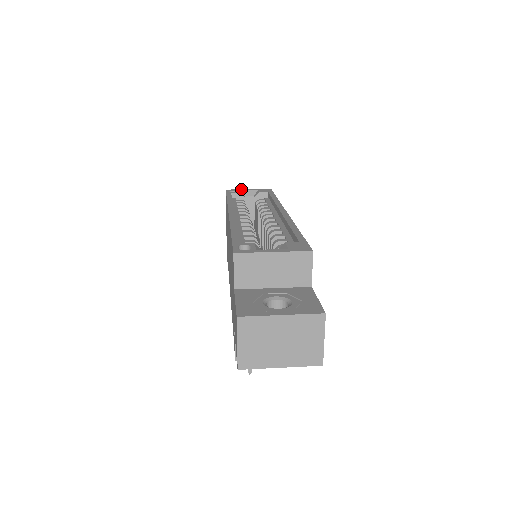
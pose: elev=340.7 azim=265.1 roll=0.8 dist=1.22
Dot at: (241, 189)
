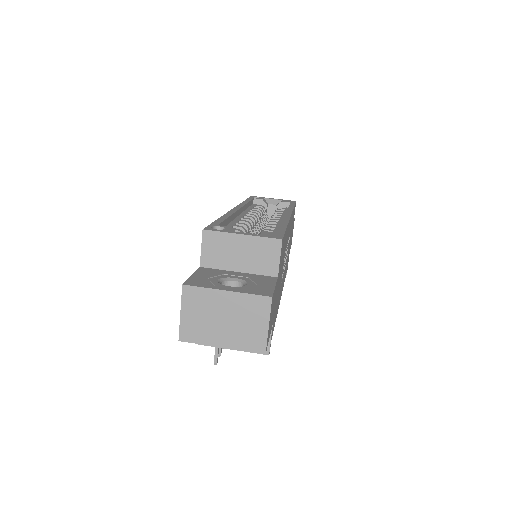
Dot at: occluded
